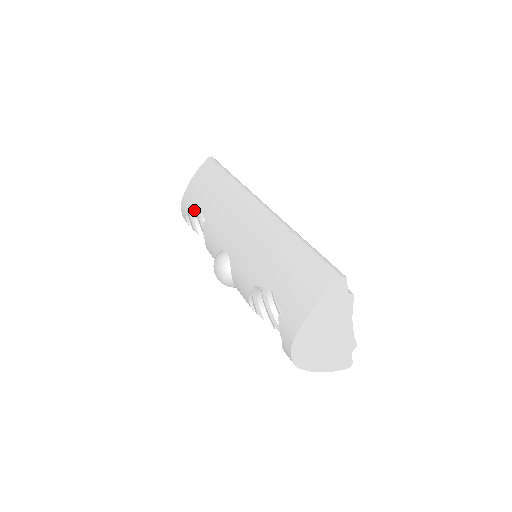
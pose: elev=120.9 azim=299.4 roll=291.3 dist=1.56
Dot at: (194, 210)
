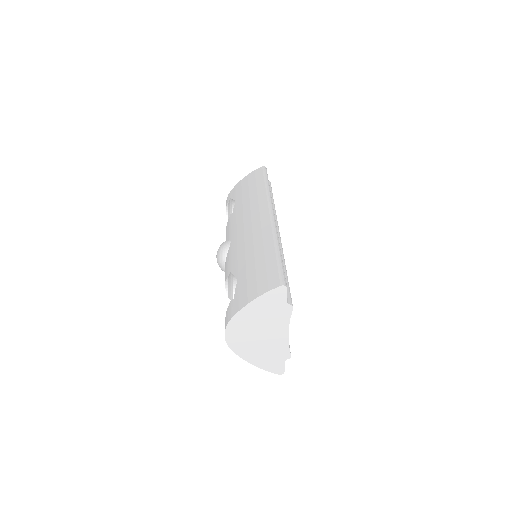
Dot at: (234, 204)
